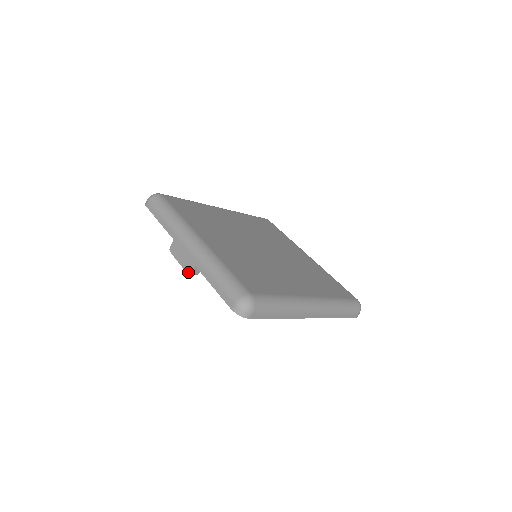
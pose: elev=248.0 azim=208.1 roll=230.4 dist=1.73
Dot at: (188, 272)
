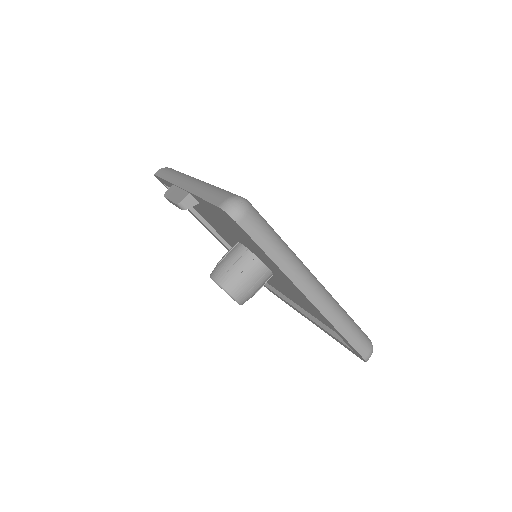
Dot at: (177, 202)
